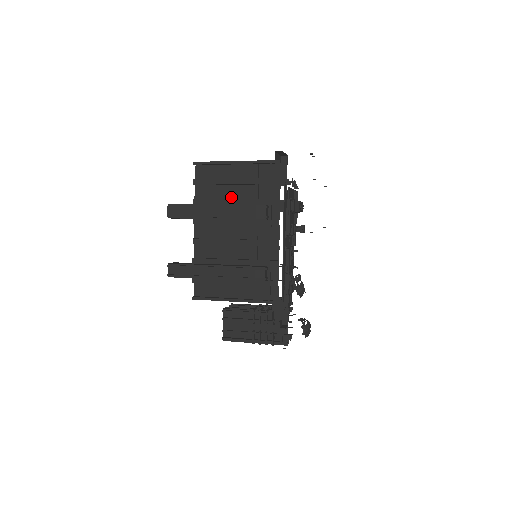
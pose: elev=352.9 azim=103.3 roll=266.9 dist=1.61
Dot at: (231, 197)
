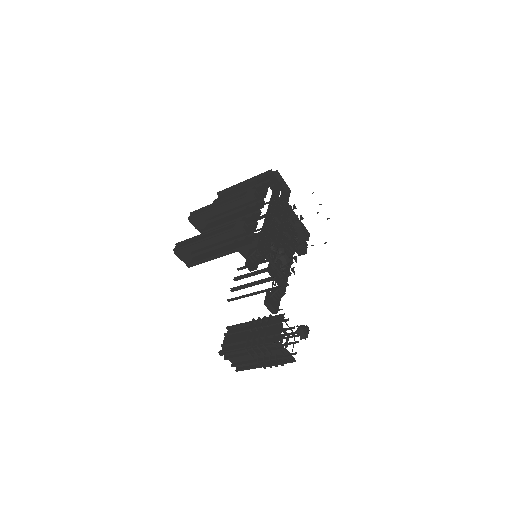
Dot at: occluded
